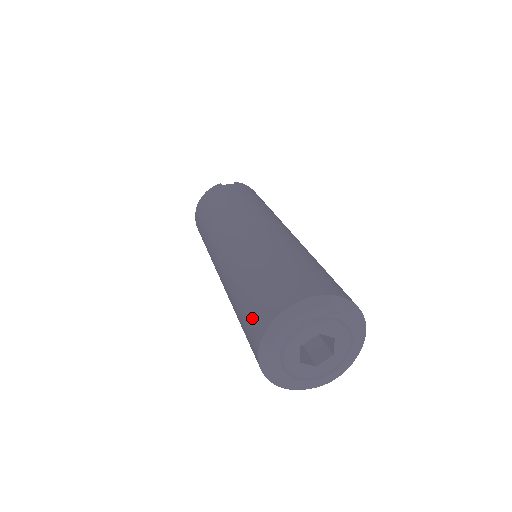
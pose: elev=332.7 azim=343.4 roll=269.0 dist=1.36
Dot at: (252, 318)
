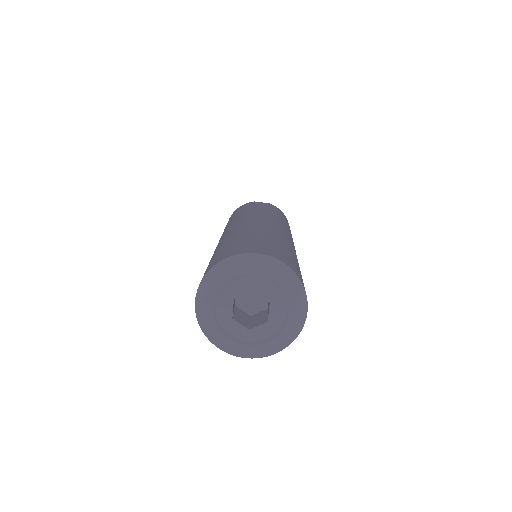
Dot at: (204, 273)
